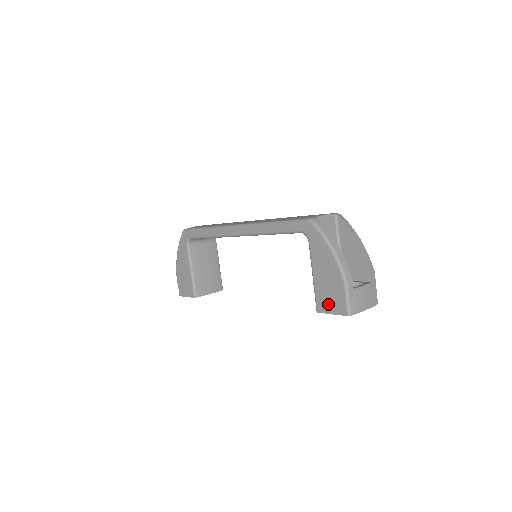
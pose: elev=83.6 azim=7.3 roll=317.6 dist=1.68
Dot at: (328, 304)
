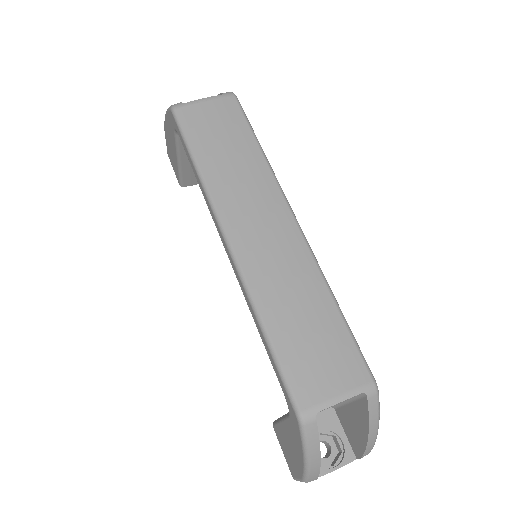
Dot at: (283, 447)
